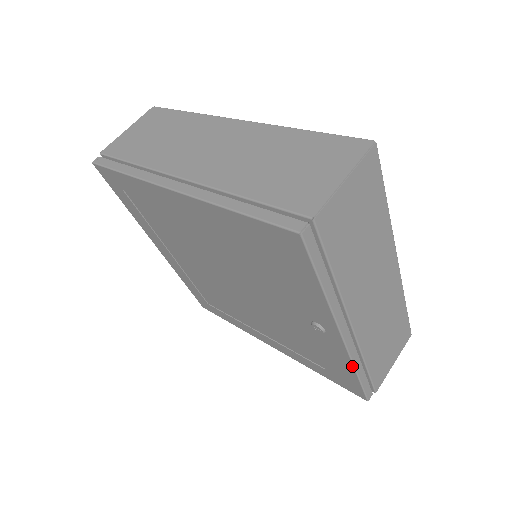
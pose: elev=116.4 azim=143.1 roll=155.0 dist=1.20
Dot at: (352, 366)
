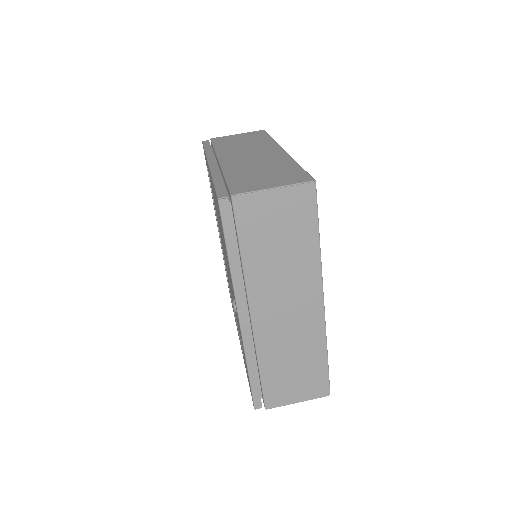
Dot at: (245, 356)
